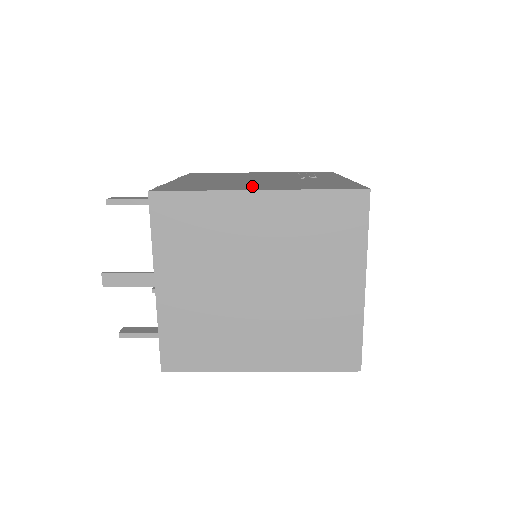
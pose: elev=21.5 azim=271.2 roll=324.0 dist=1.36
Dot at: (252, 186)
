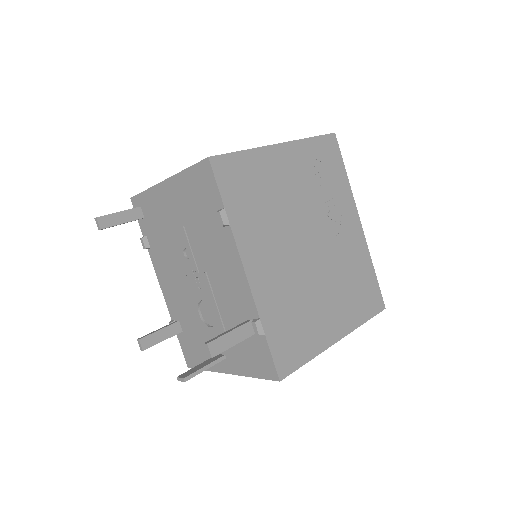
Dot at: (328, 317)
